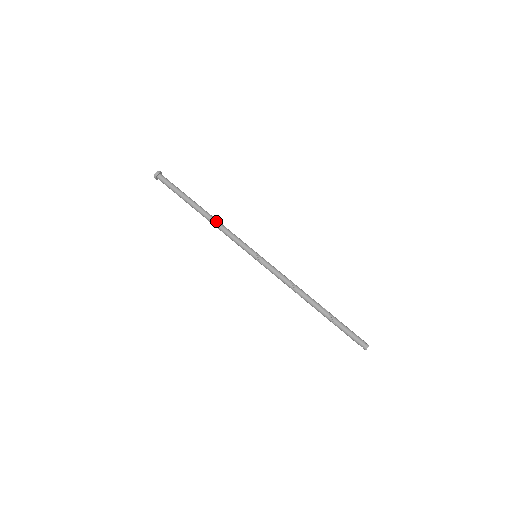
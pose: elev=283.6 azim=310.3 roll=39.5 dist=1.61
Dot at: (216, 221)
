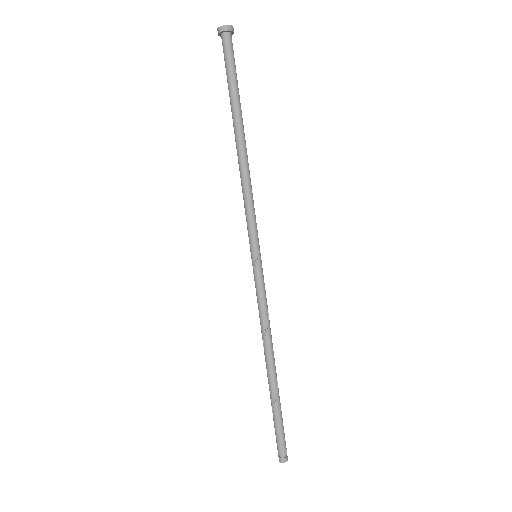
Dot at: (246, 169)
